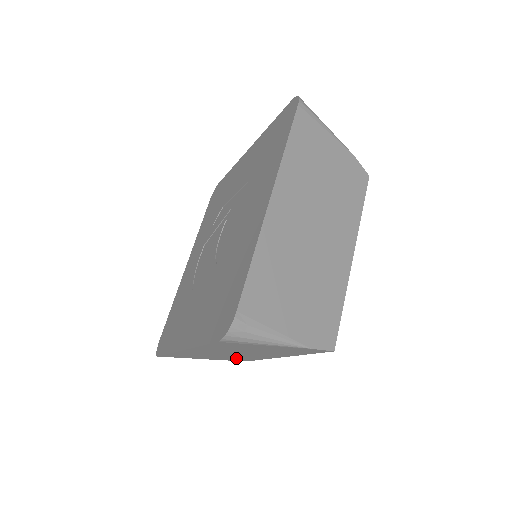
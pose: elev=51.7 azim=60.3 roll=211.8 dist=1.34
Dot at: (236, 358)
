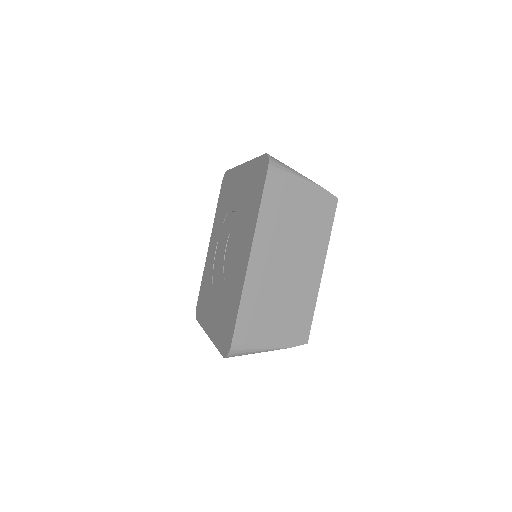
Dot at: occluded
